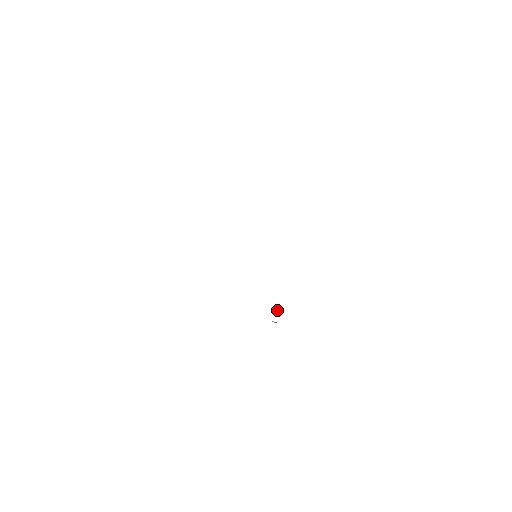
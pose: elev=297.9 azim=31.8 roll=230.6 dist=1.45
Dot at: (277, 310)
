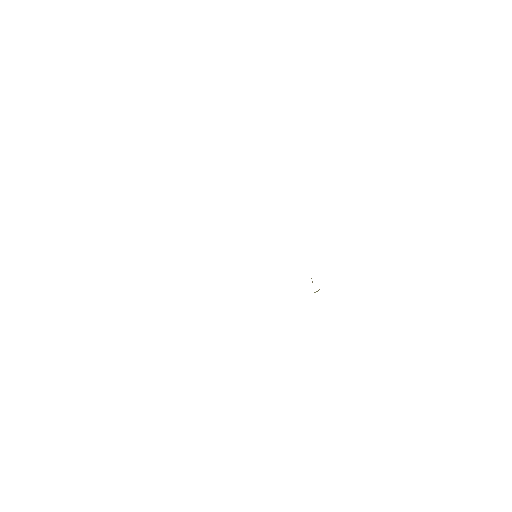
Dot at: (311, 278)
